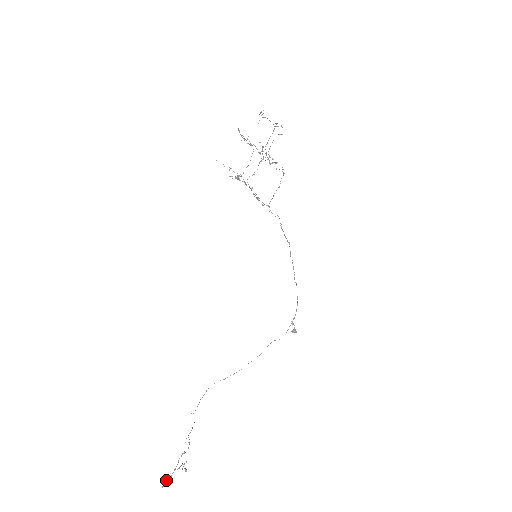
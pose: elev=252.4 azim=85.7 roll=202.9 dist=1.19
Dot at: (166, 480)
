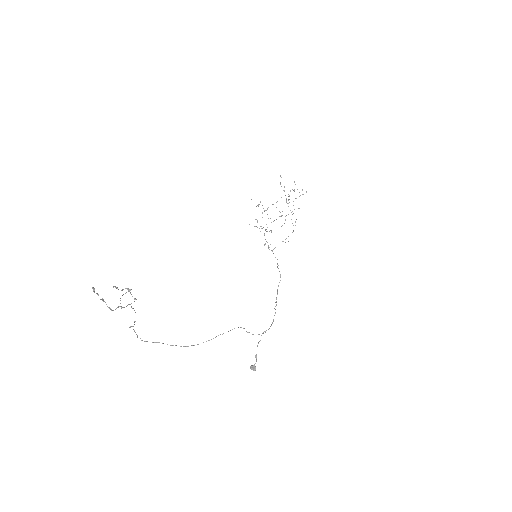
Dot at: (97, 293)
